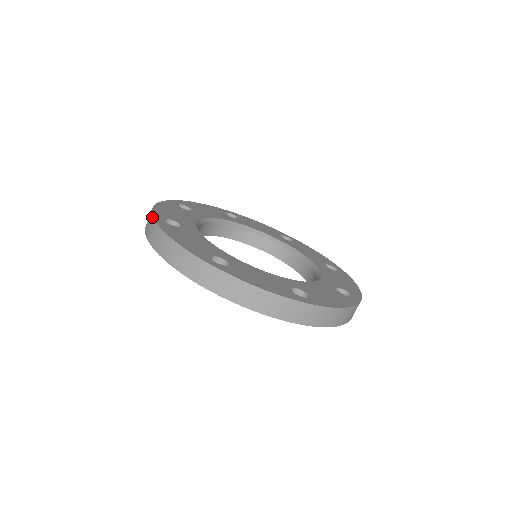
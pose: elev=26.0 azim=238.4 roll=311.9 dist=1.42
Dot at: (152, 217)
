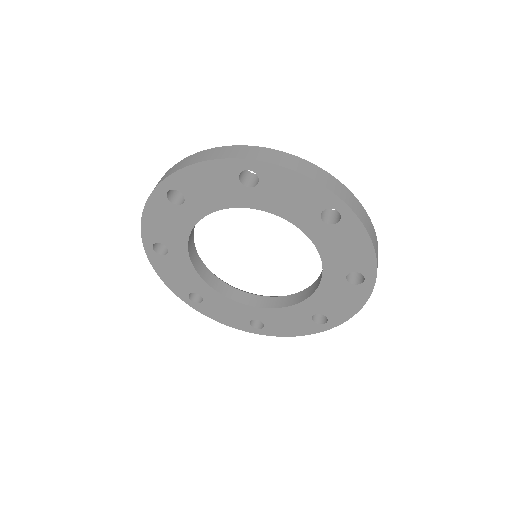
Dot at: (165, 173)
